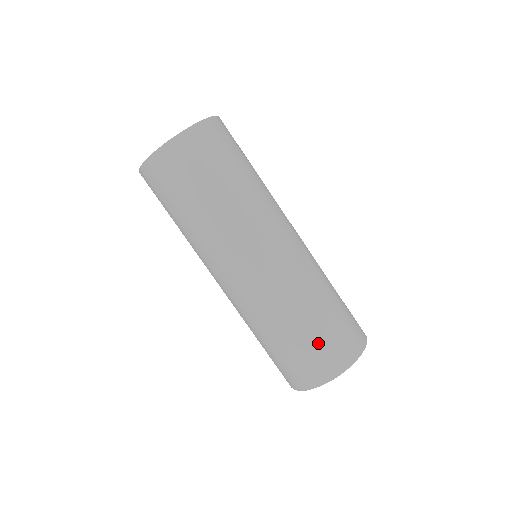
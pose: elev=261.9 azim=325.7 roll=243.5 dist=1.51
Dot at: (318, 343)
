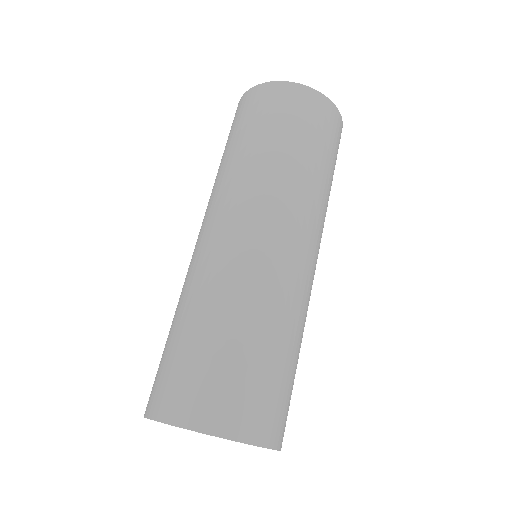
Dot at: (199, 364)
